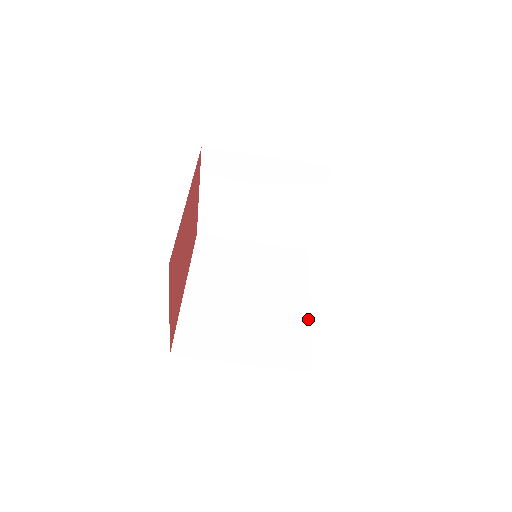
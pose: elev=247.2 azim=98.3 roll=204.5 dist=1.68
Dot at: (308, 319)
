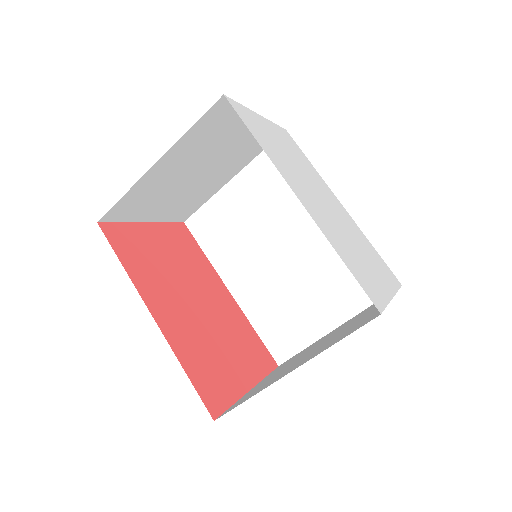
Dot at: occluded
